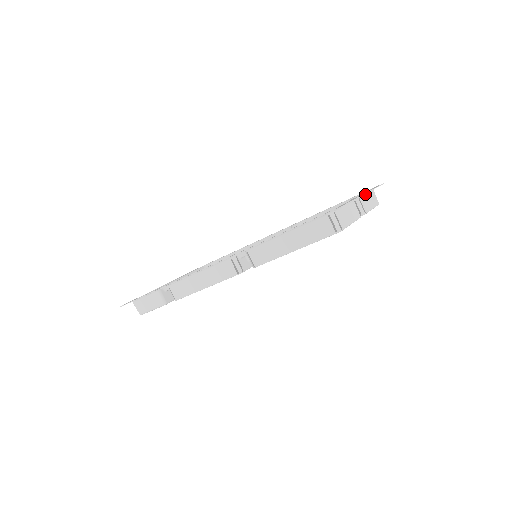
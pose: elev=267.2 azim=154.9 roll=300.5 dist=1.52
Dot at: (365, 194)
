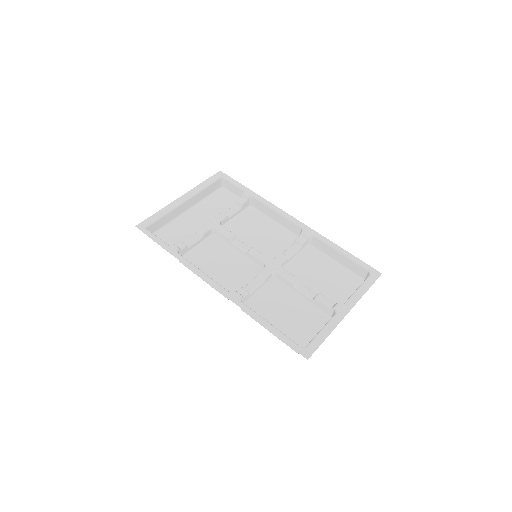
Dot at: (355, 292)
